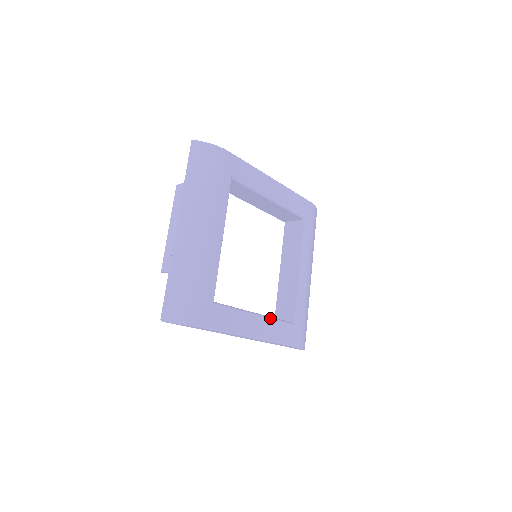
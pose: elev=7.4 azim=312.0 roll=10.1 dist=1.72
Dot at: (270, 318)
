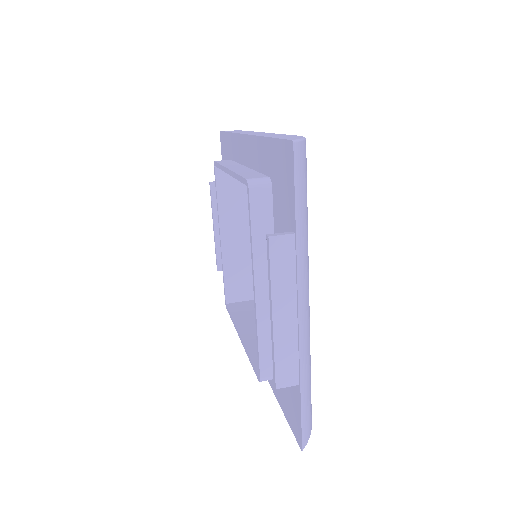
Dot at: occluded
